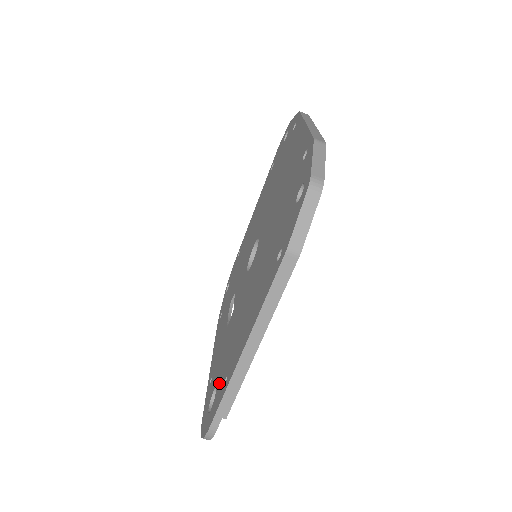
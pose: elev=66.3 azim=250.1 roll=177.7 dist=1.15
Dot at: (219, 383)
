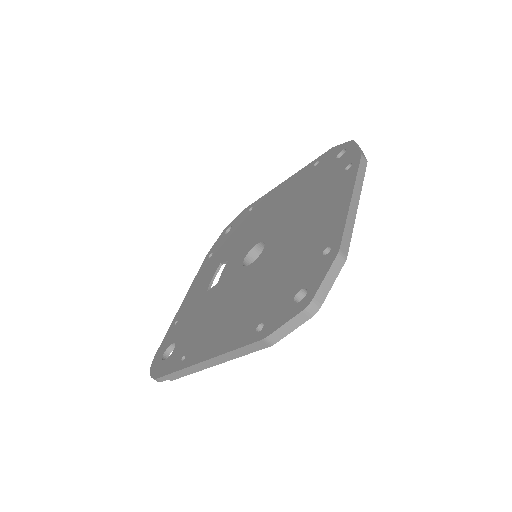
Dot at: (179, 347)
